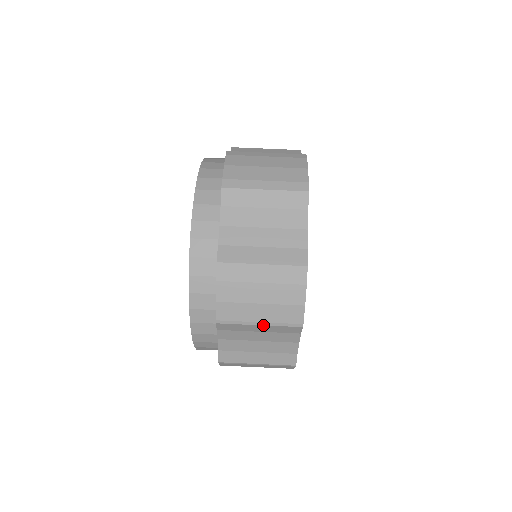
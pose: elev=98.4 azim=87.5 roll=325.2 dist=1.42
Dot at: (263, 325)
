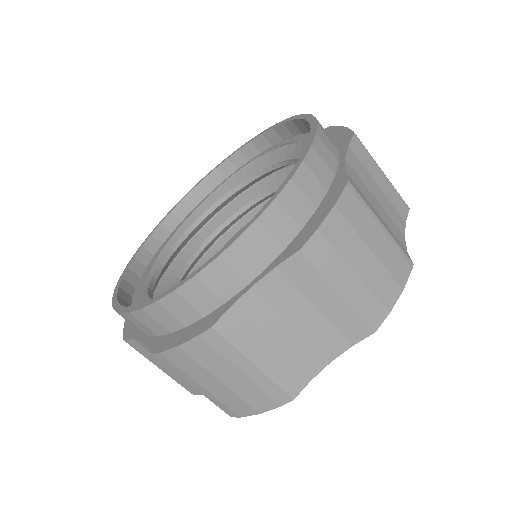
Dot at: occluded
